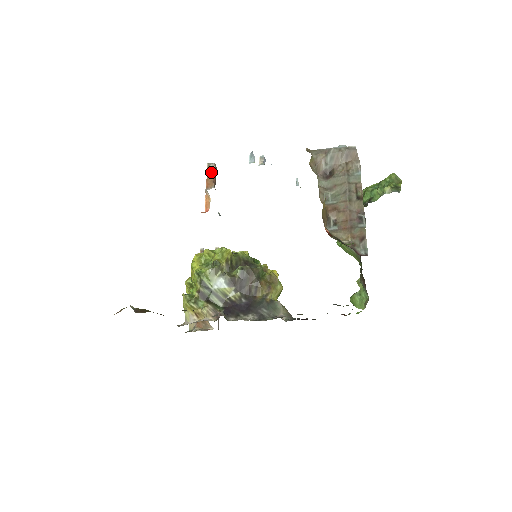
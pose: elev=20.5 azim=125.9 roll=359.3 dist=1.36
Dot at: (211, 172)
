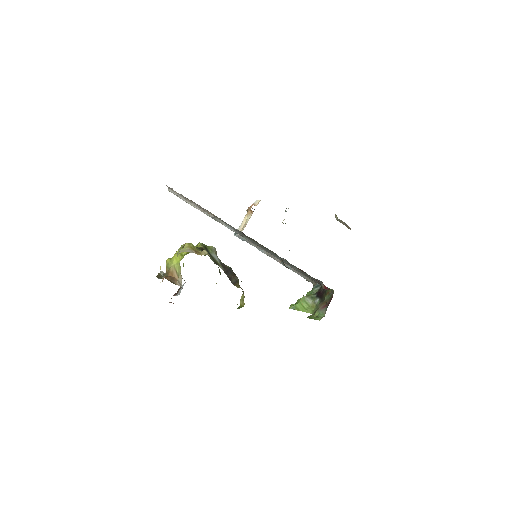
Dot at: occluded
